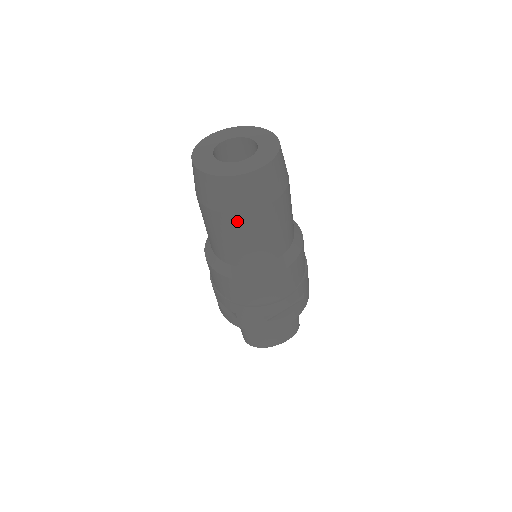
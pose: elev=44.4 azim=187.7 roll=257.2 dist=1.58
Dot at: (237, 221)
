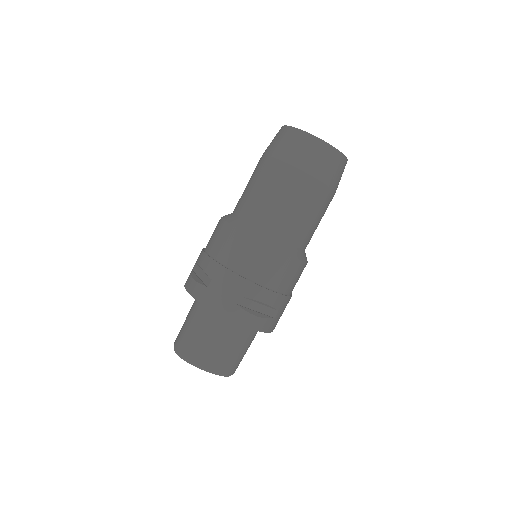
Dot at: (291, 176)
